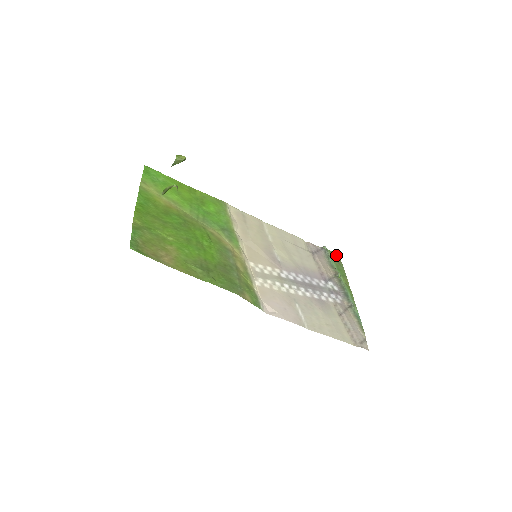
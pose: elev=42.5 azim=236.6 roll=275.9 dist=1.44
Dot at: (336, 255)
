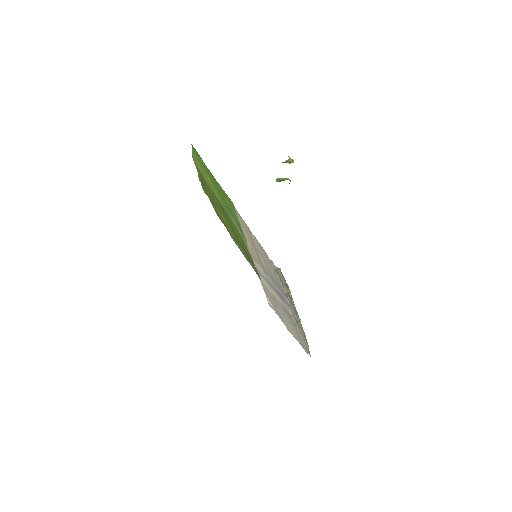
Dot at: (284, 278)
